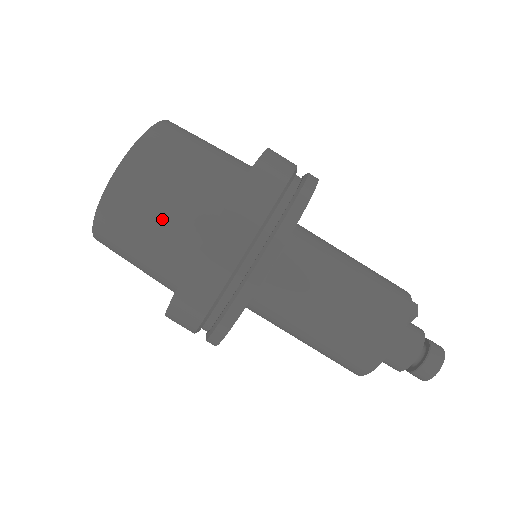
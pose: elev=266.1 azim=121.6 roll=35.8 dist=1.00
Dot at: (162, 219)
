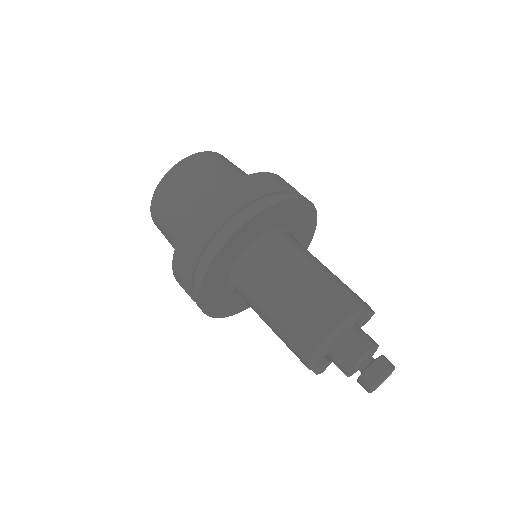
Dot at: (201, 185)
